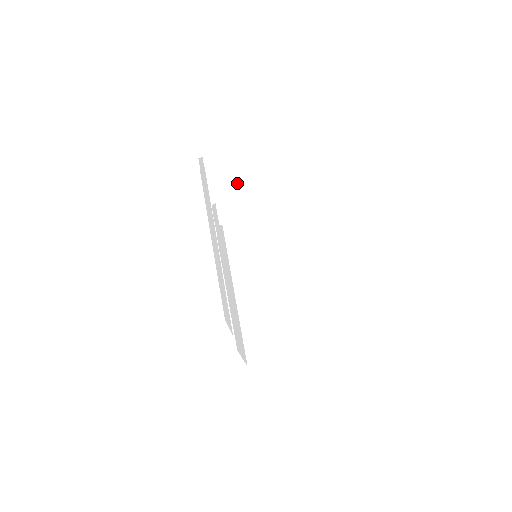
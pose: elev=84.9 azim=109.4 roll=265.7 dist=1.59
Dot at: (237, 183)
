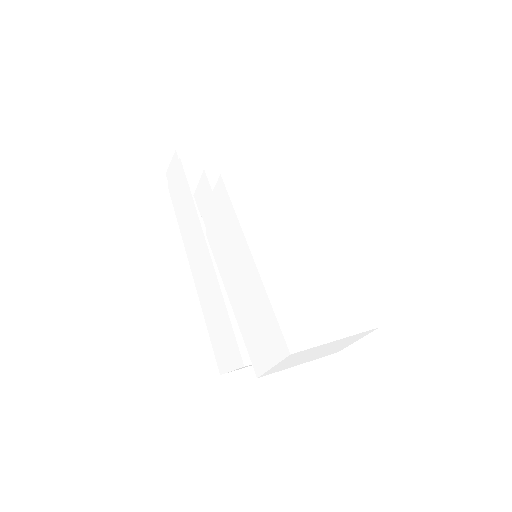
Dot at: occluded
